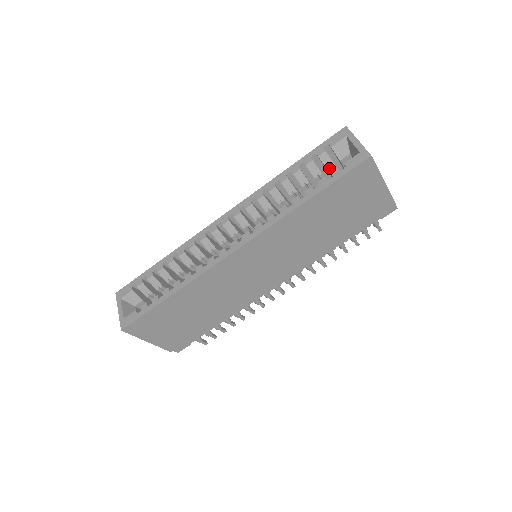
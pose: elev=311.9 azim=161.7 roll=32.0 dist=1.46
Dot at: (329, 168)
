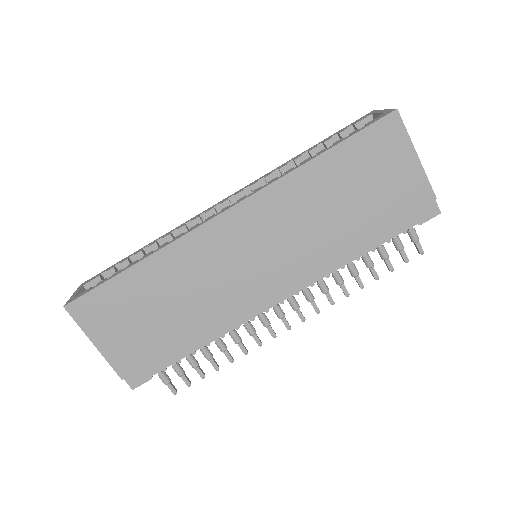
Dot at: occluded
